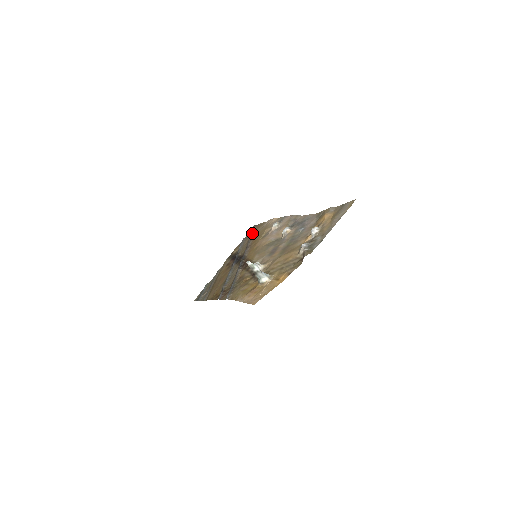
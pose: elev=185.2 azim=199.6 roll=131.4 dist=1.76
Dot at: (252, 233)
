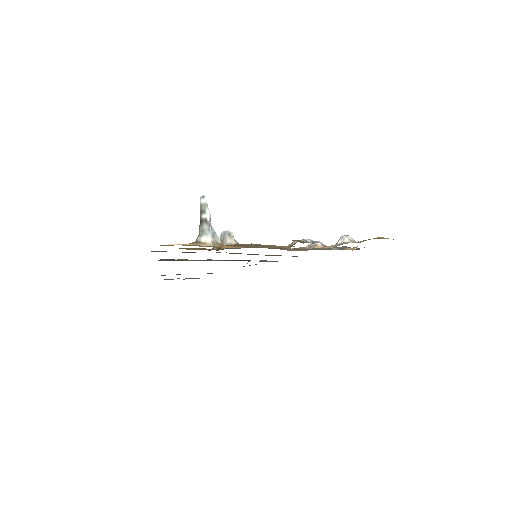
Dot at: occluded
